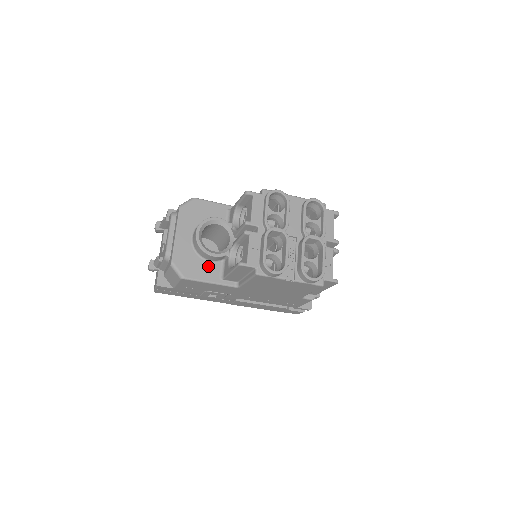
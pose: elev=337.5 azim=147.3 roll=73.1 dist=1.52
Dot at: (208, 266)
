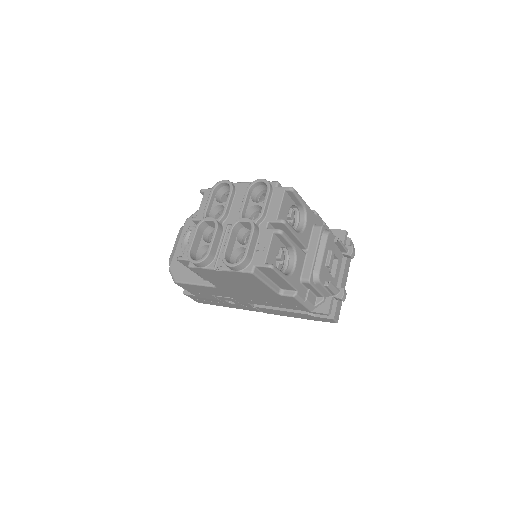
Dot at: occluded
